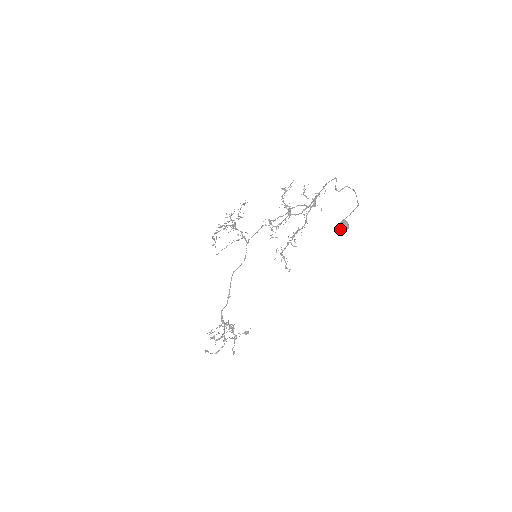
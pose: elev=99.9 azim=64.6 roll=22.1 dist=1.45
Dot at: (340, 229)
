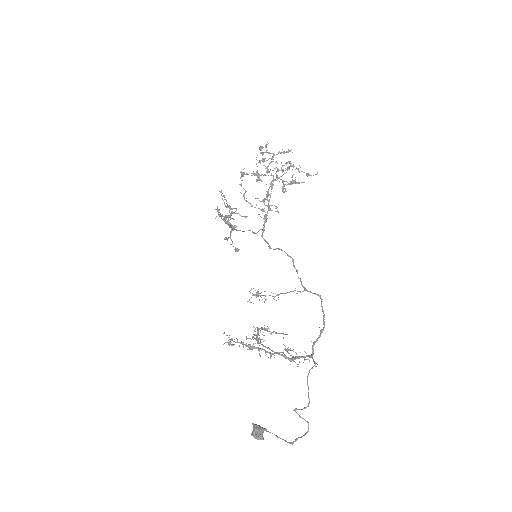
Dot at: (251, 434)
